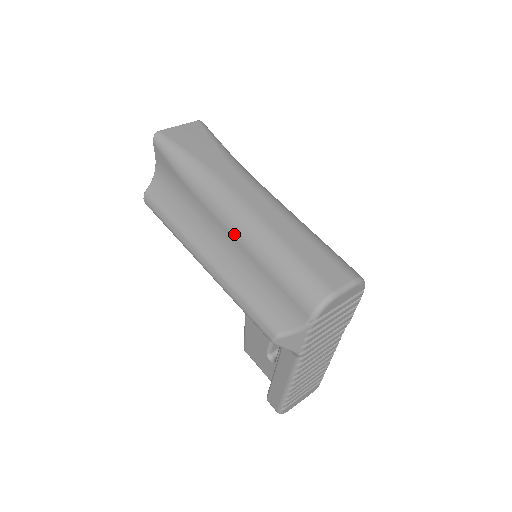
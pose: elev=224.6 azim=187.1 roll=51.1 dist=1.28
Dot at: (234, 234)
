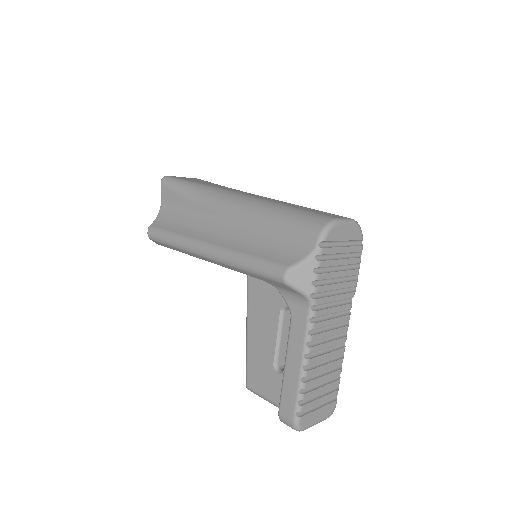
Dot at: (237, 213)
